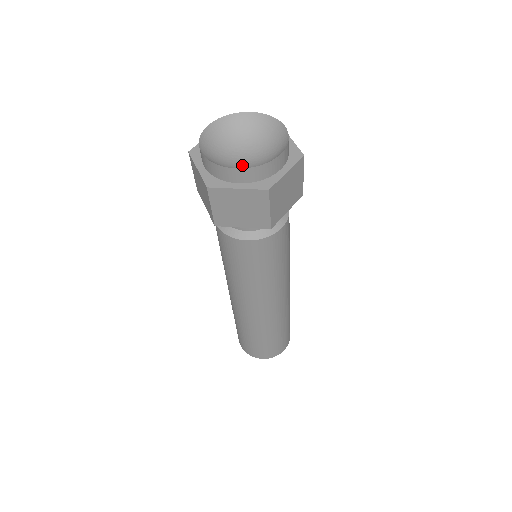
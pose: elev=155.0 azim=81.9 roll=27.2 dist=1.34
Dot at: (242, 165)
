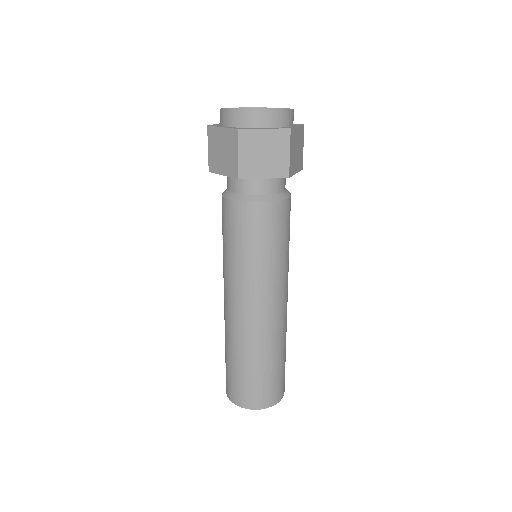
Dot at: occluded
